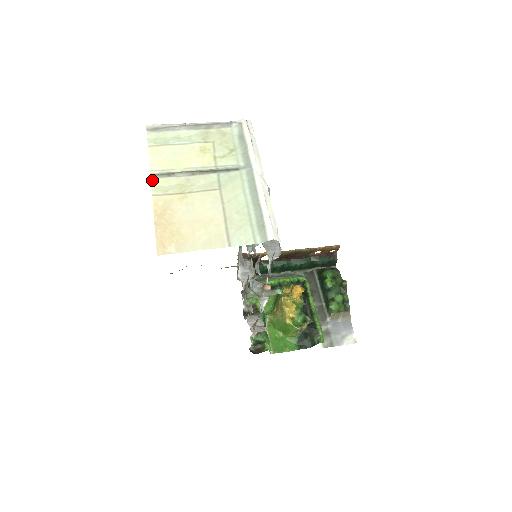
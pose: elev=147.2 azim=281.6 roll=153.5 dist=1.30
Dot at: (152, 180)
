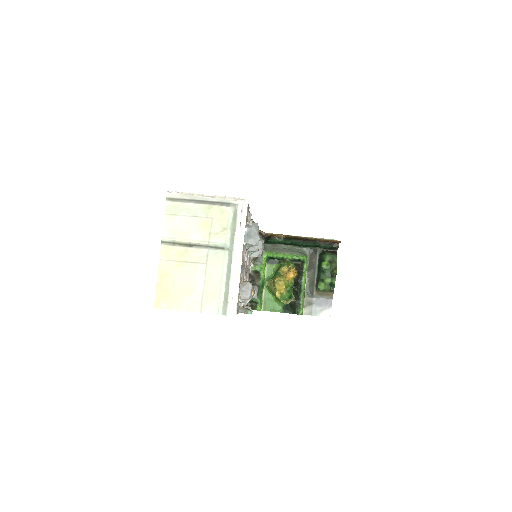
Dot at: (162, 246)
